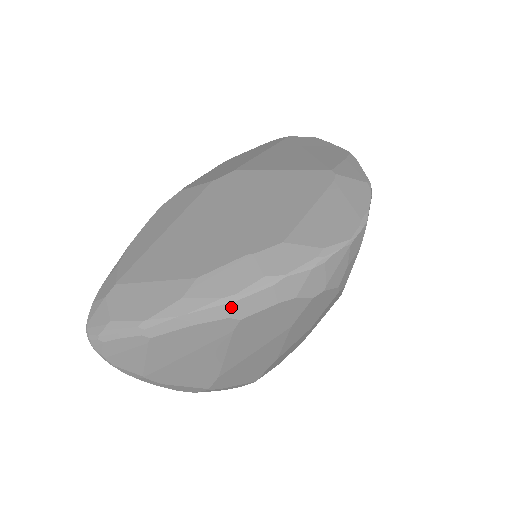
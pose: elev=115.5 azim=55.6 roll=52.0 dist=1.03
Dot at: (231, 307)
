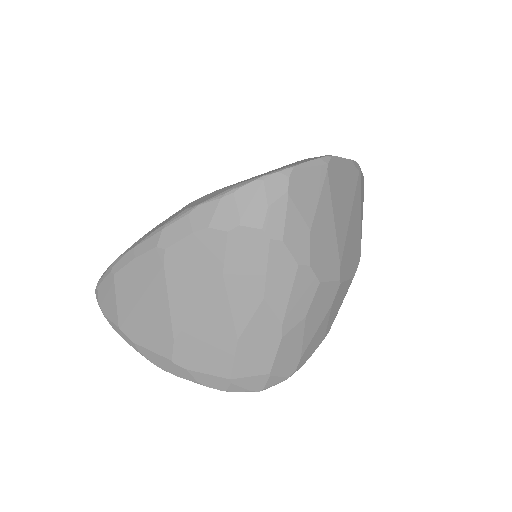
Dot at: (158, 236)
